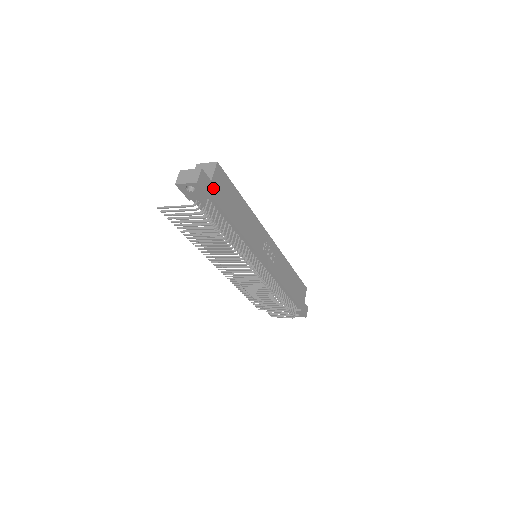
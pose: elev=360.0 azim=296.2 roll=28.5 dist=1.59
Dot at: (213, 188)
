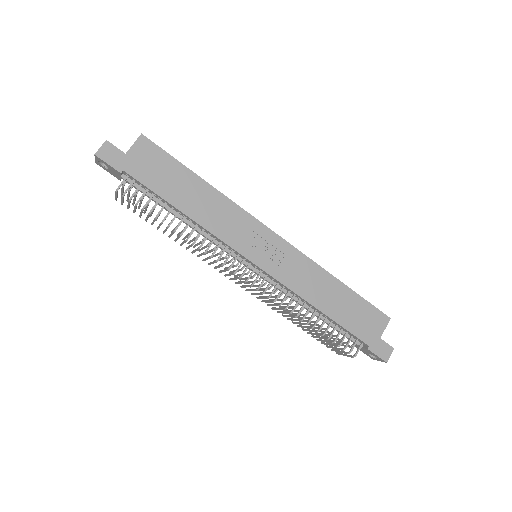
Dot at: (129, 162)
